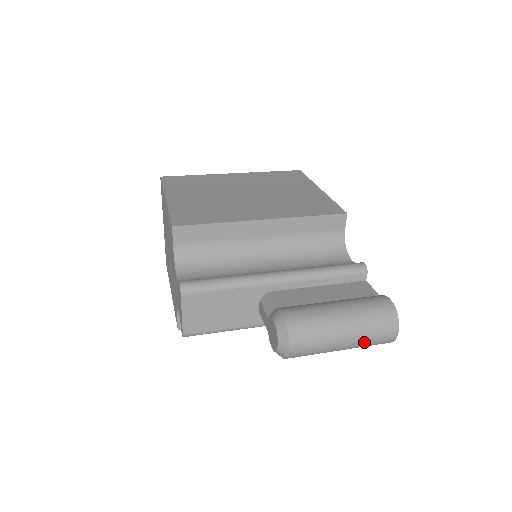
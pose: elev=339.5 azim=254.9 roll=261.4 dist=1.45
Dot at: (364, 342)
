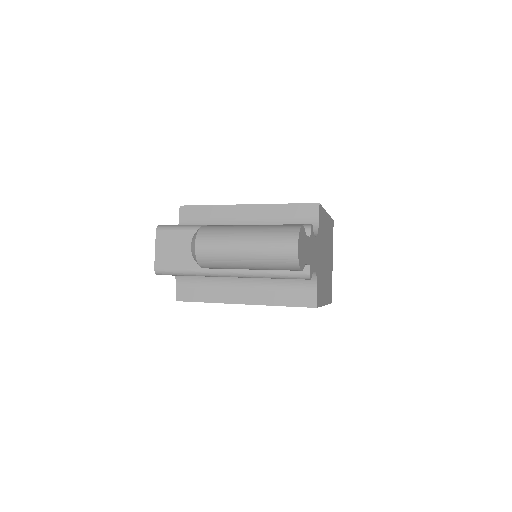
Dot at: (264, 251)
